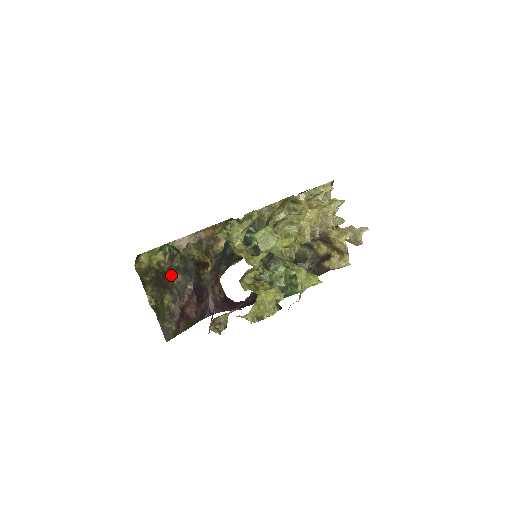
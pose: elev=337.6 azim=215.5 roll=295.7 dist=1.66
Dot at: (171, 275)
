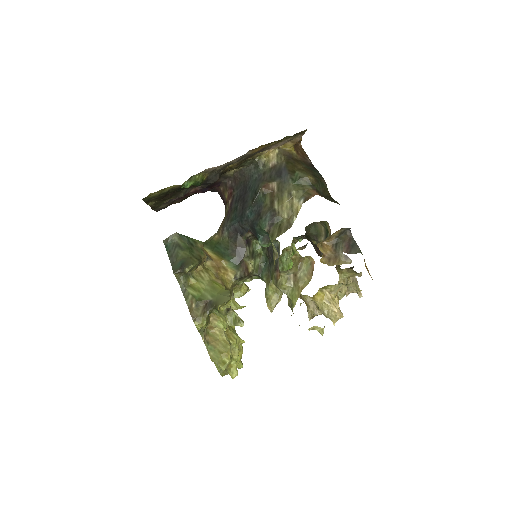
Dot at: (183, 189)
